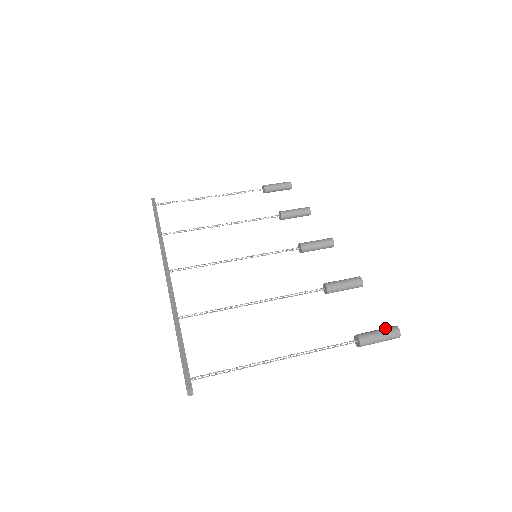
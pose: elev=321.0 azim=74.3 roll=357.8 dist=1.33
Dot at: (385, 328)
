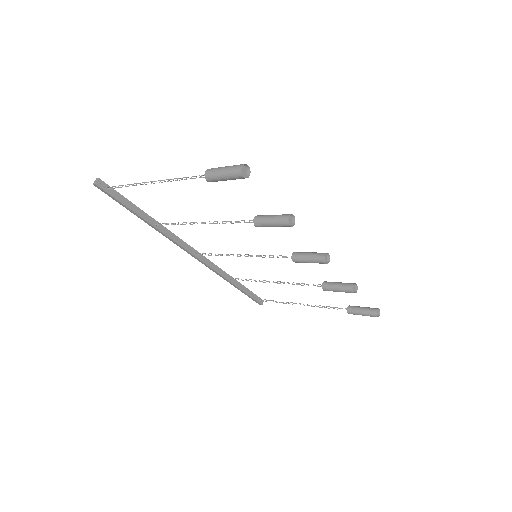
Dot at: occluded
